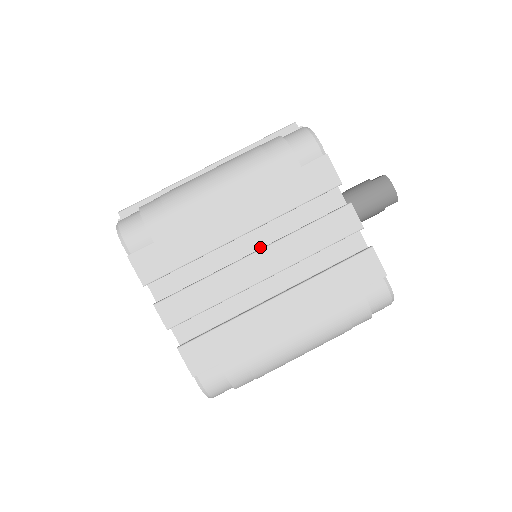
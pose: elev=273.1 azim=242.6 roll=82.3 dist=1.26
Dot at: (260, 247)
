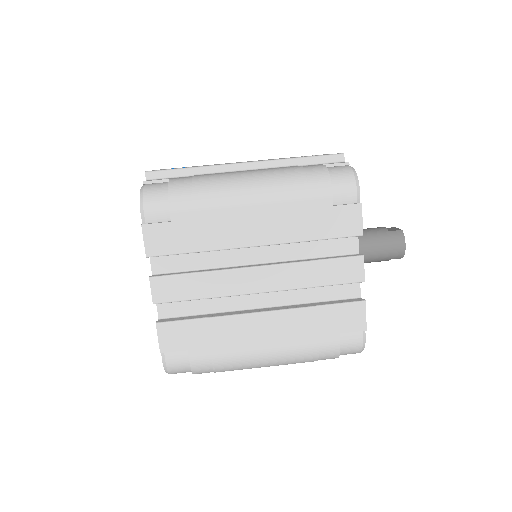
Dot at: (266, 260)
